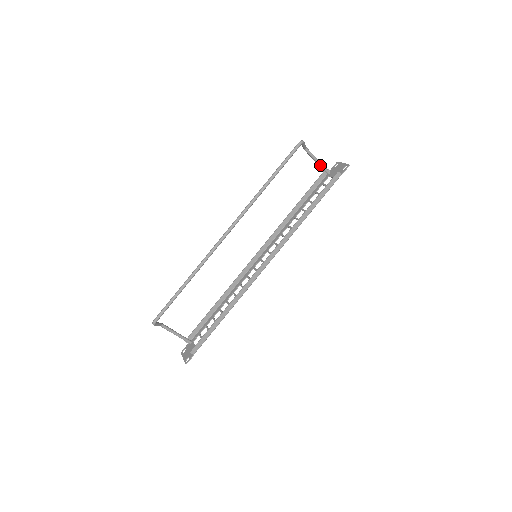
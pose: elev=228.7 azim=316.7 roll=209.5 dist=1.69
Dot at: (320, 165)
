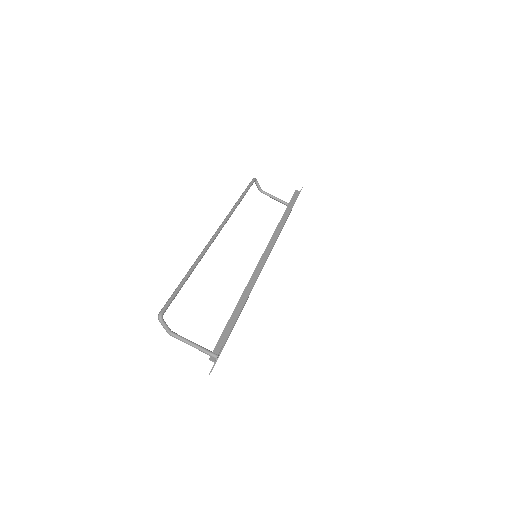
Dot at: (280, 200)
